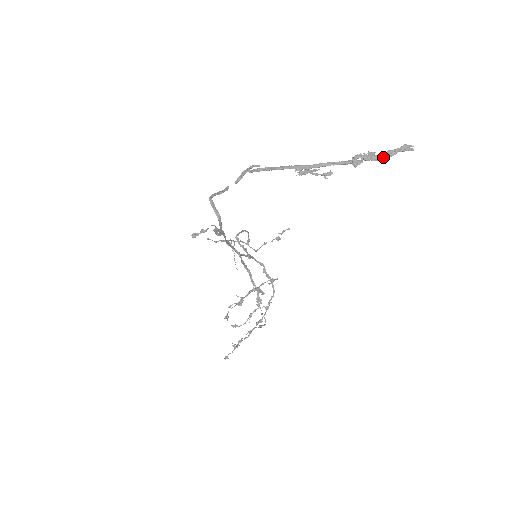
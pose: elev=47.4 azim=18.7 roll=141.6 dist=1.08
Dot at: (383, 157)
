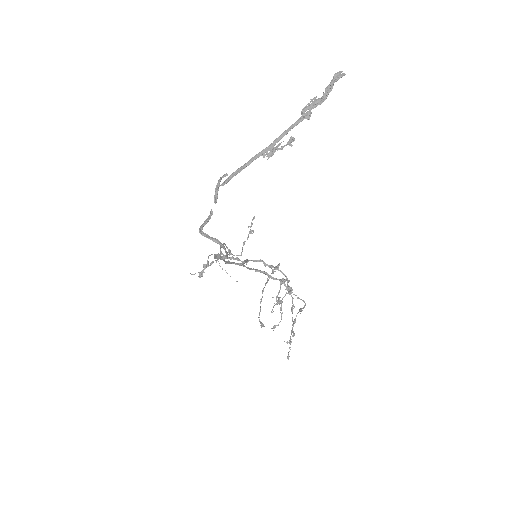
Dot at: (325, 96)
